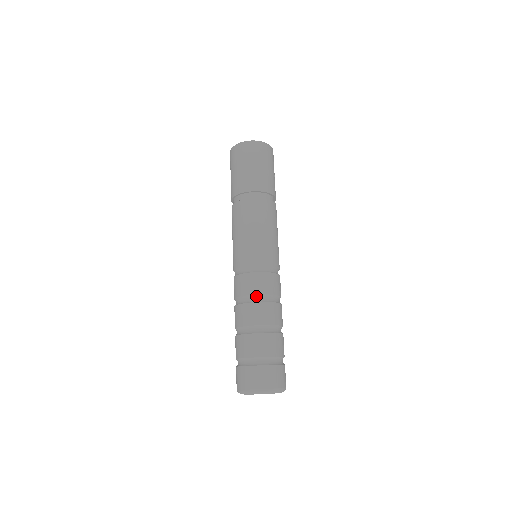
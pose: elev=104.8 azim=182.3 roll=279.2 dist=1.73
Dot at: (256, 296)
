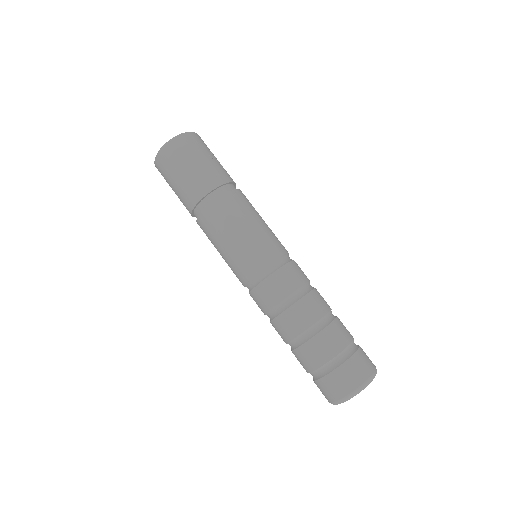
Dot at: (276, 307)
